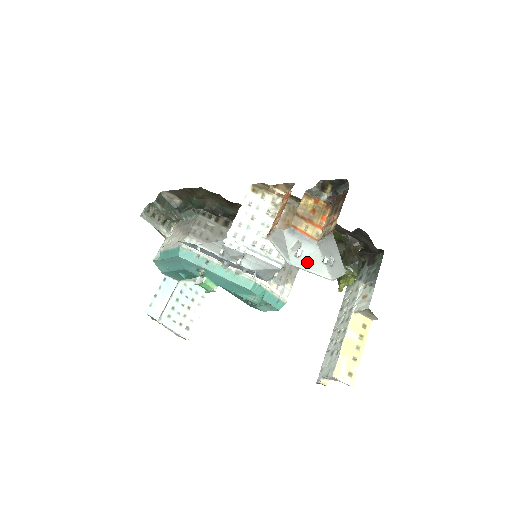
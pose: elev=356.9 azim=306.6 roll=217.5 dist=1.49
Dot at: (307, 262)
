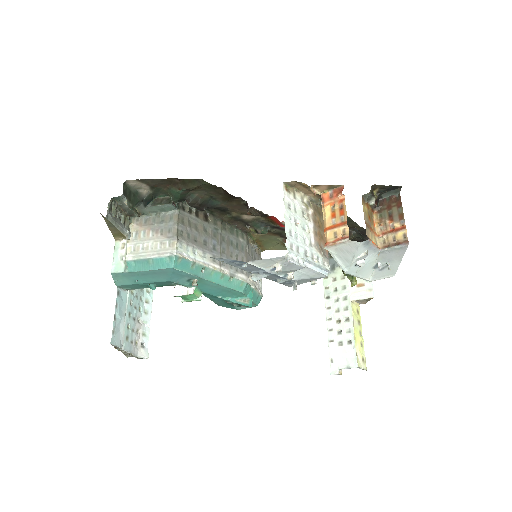
Dot at: (361, 269)
